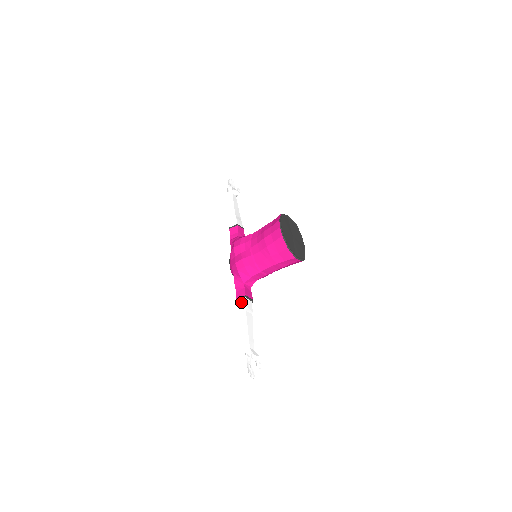
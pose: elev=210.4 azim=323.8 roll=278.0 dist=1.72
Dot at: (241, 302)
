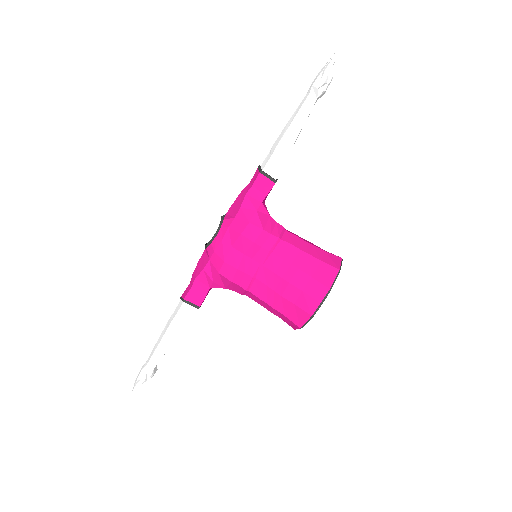
Dot at: (187, 309)
